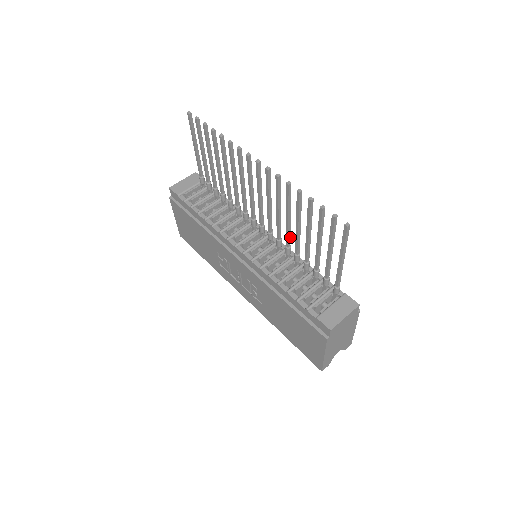
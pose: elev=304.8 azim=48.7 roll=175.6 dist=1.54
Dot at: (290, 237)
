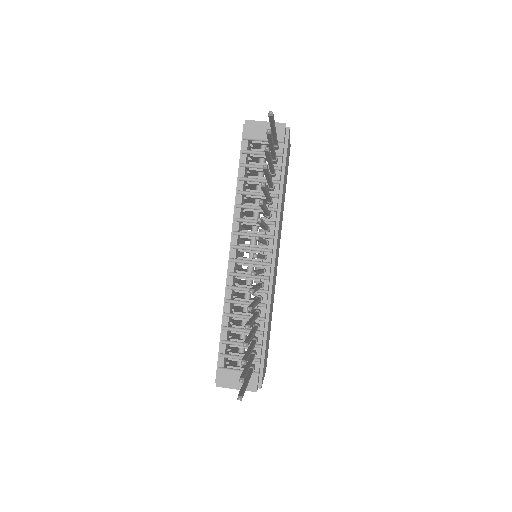
Dot at: occluded
